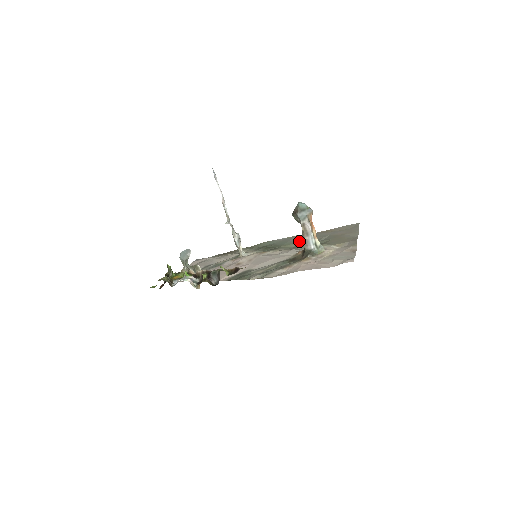
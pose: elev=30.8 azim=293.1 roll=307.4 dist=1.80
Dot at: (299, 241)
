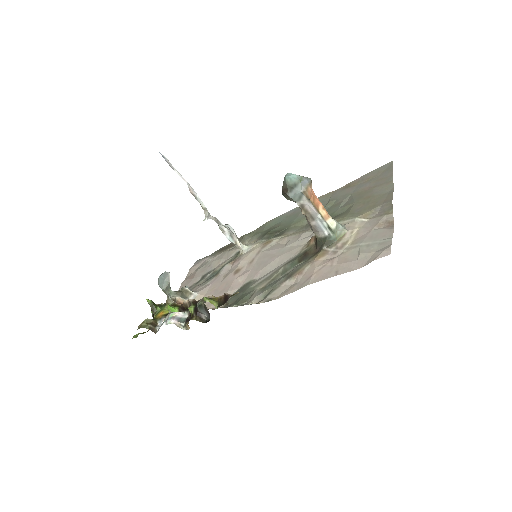
Dot at: occluded
